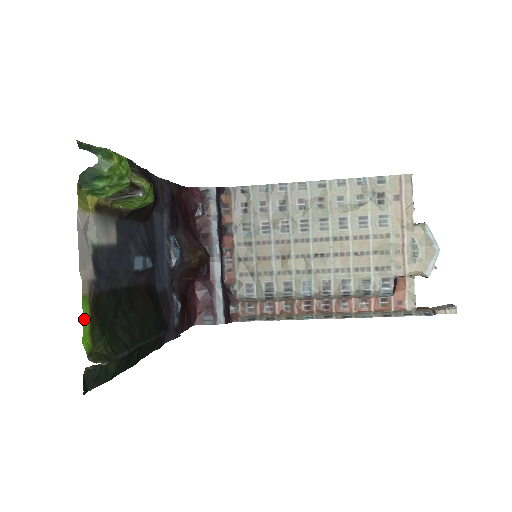
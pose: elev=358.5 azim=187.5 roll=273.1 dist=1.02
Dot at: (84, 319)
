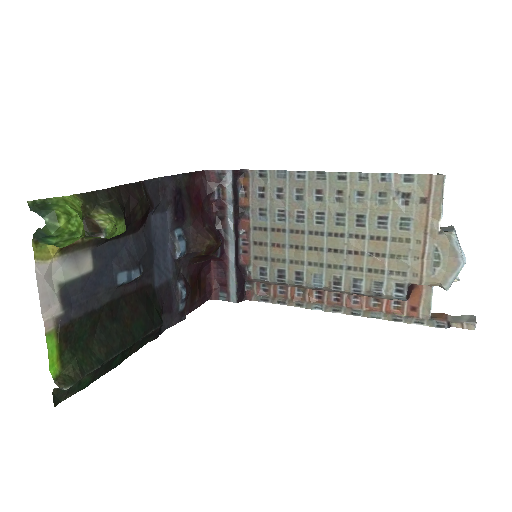
Dot at: (50, 351)
